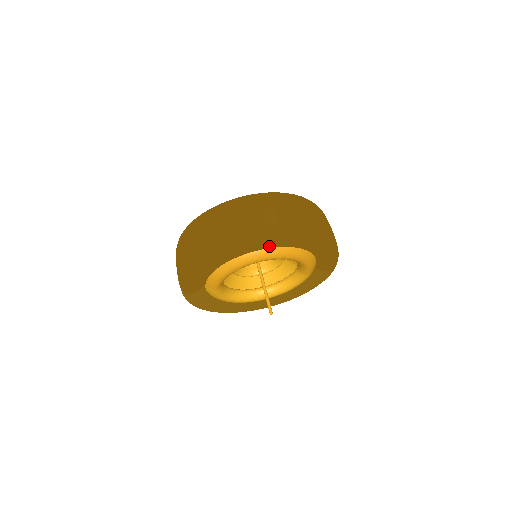
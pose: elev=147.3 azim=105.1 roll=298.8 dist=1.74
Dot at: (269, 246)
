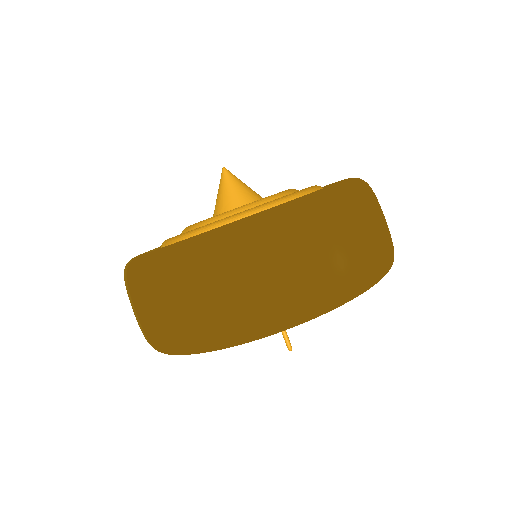
Dot at: occluded
